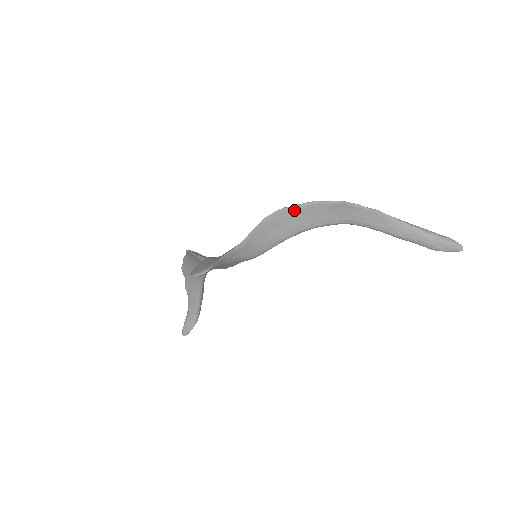
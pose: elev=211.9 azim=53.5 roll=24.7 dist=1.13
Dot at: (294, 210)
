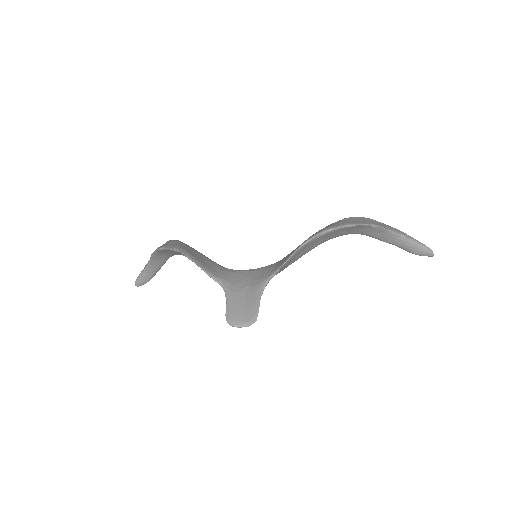
Dot at: (318, 238)
